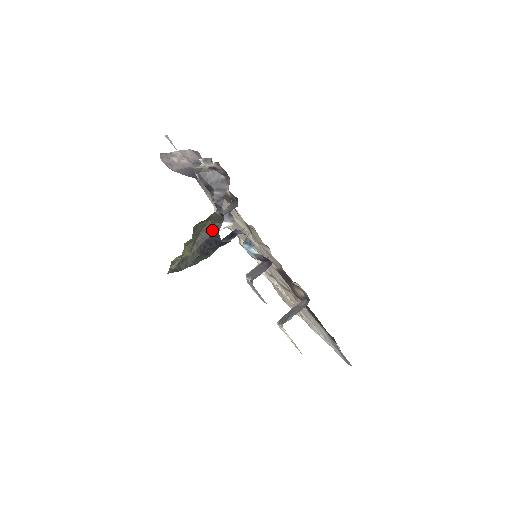
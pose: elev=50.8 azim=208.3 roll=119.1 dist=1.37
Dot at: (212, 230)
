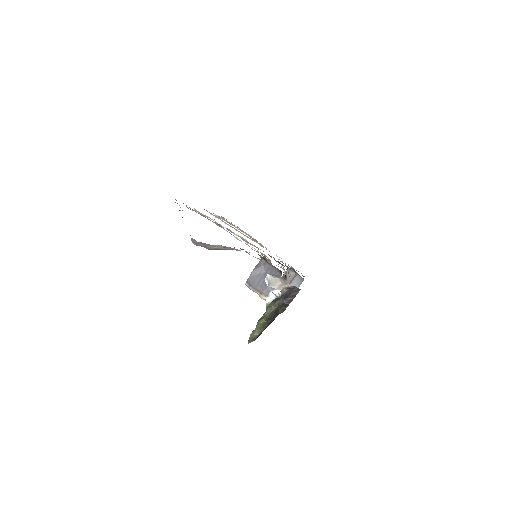
Dot at: (280, 312)
